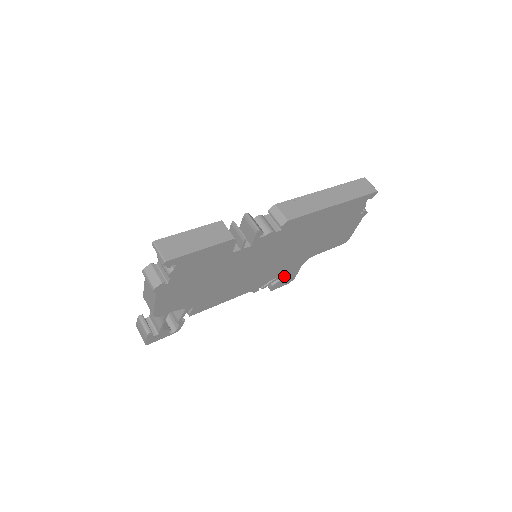
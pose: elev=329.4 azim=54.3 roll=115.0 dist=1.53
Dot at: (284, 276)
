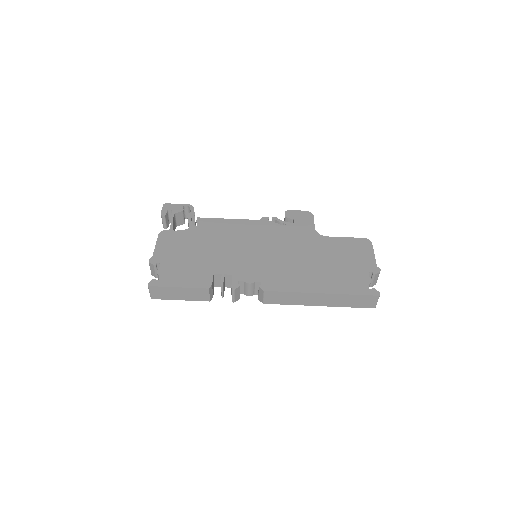
Dot at: occluded
